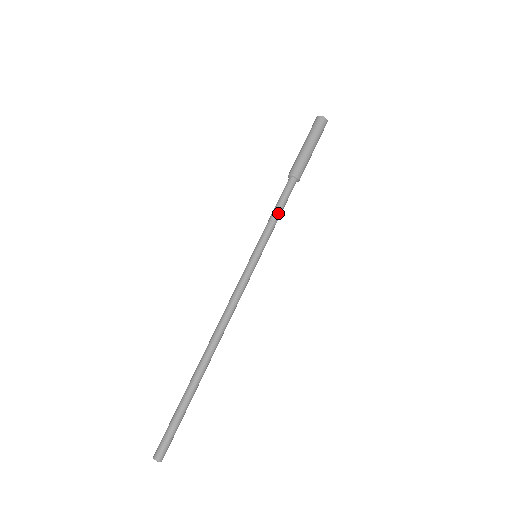
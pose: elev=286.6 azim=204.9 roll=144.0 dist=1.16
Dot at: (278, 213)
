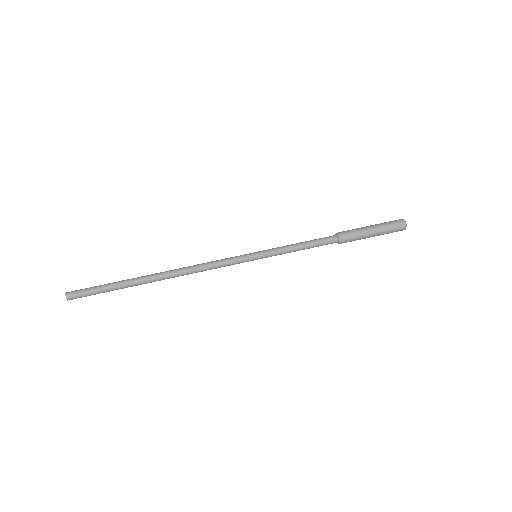
Dot at: (301, 249)
